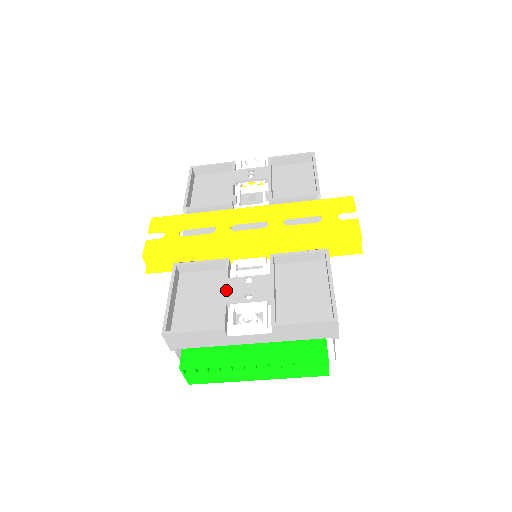
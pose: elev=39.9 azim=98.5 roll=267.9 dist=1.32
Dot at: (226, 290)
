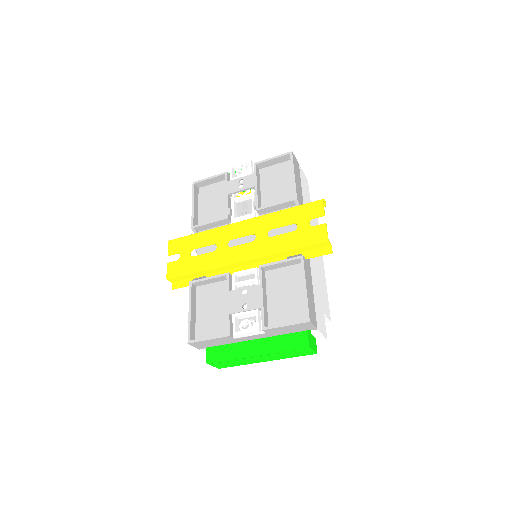
Dot at: (228, 302)
